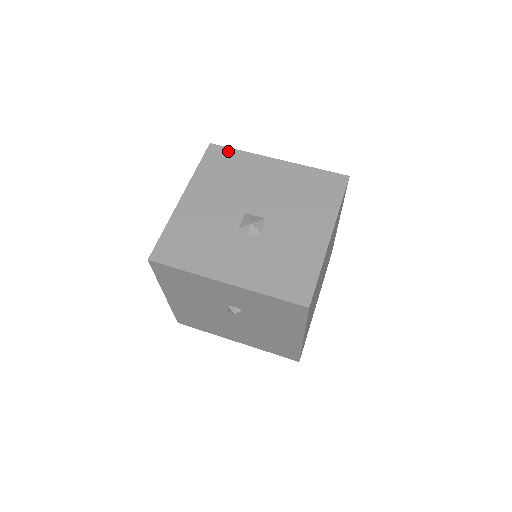
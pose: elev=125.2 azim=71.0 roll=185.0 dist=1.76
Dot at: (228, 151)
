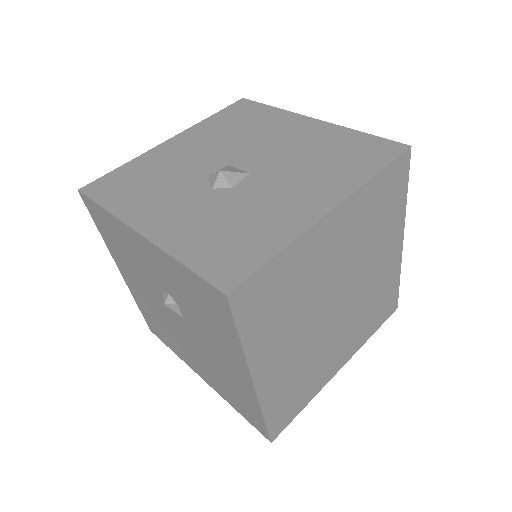
Dot at: (258, 106)
